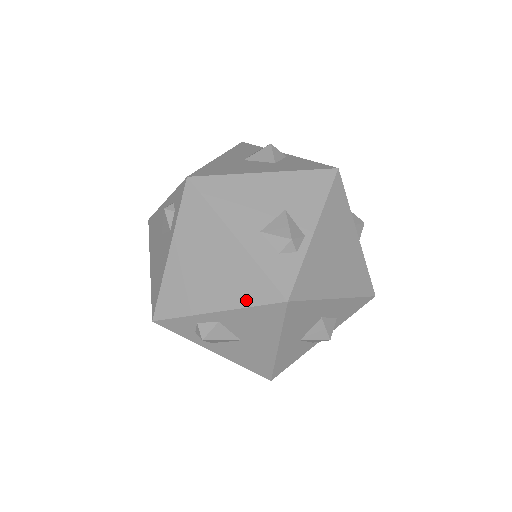
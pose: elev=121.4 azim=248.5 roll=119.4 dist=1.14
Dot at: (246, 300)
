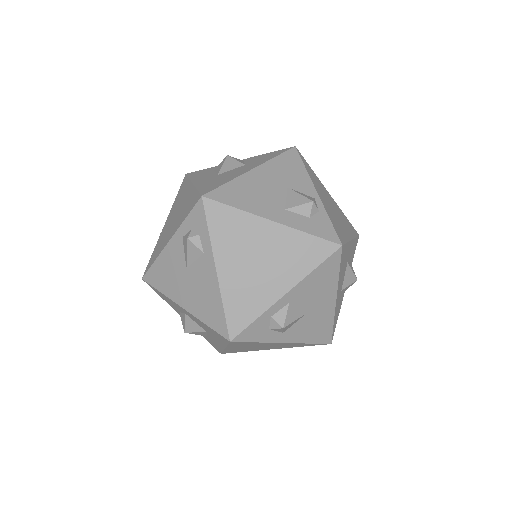
Dot at: (308, 266)
